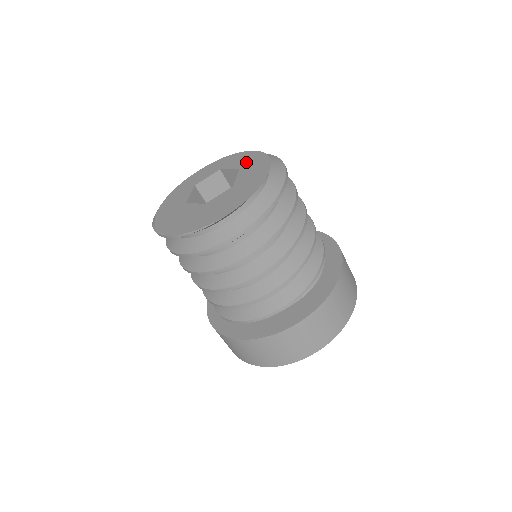
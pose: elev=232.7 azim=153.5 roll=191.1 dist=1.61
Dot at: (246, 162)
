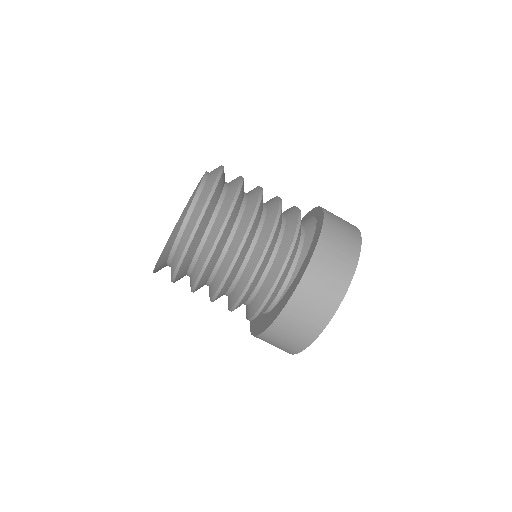
Dot at: occluded
